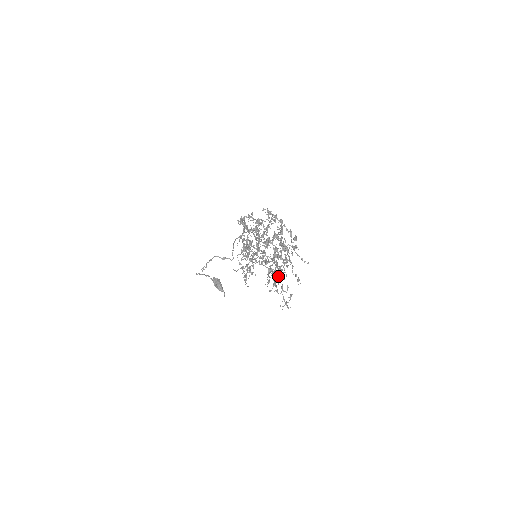
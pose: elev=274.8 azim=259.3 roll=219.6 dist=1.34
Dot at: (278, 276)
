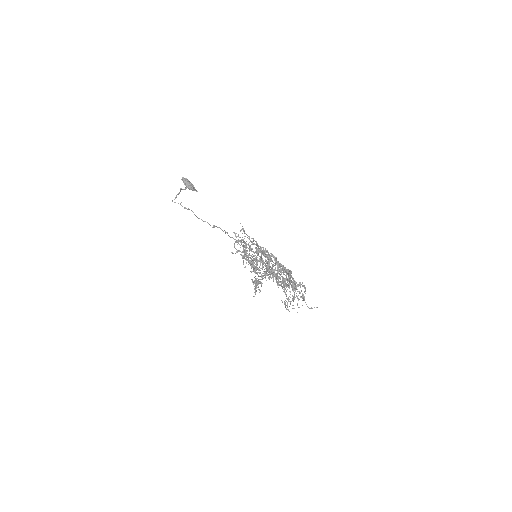
Dot at: occluded
